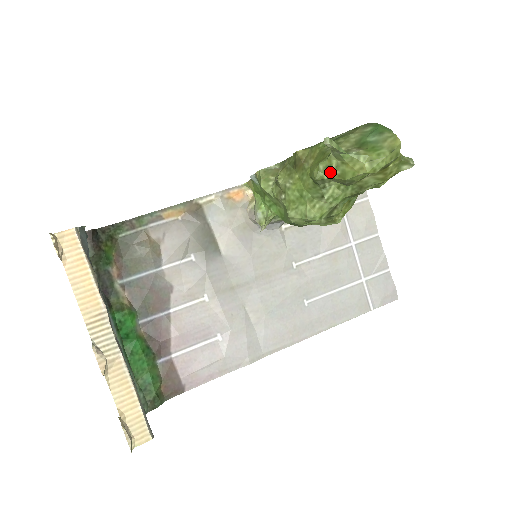
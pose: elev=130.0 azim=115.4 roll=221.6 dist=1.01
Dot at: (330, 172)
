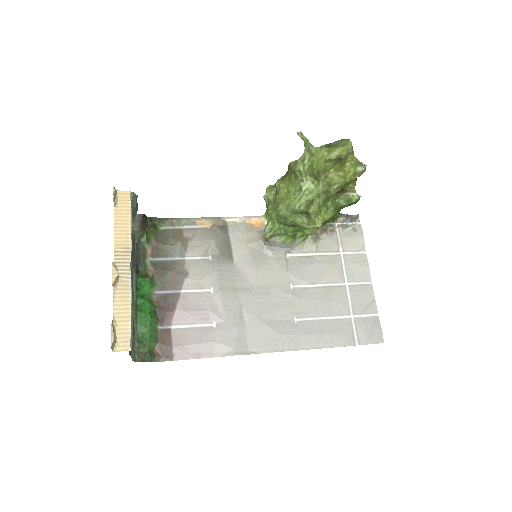
Dot at: (304, 164)
